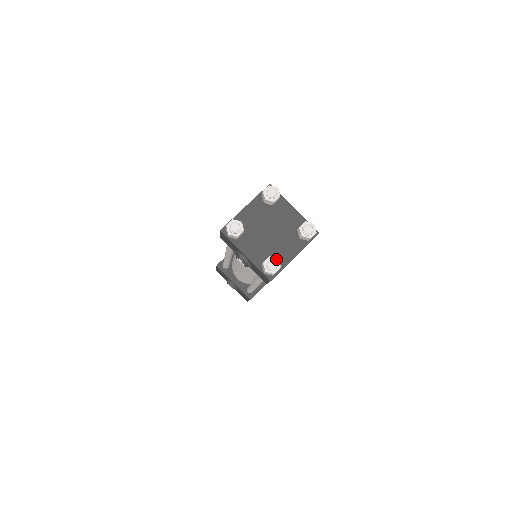
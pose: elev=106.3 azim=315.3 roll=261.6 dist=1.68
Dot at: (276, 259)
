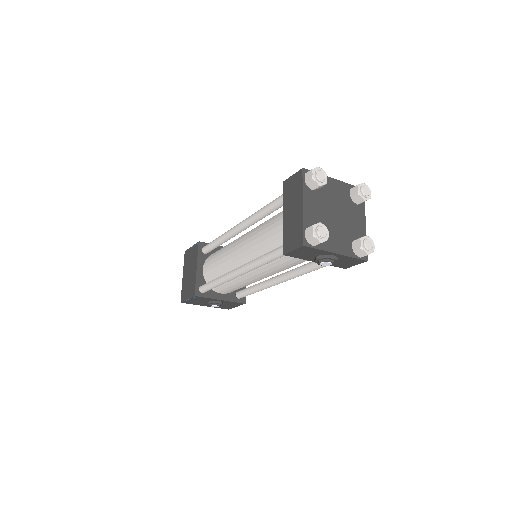
Dot at: (366, 237)
